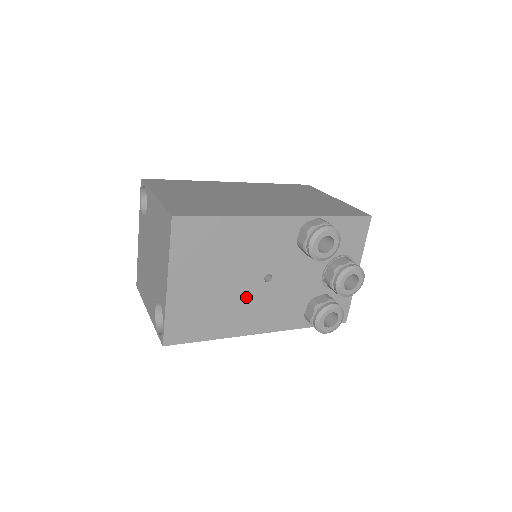
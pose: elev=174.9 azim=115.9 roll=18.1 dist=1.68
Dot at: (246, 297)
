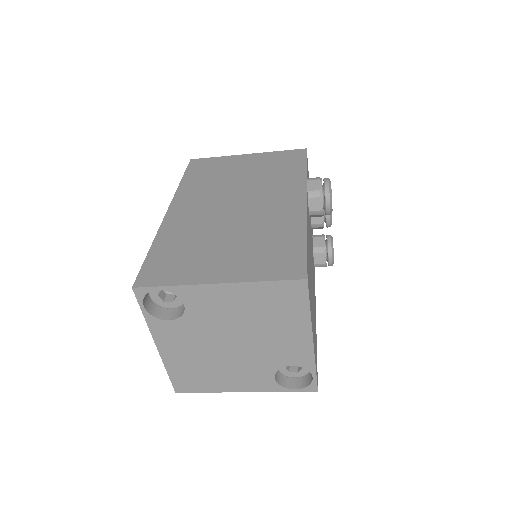
Dot at: (313, 290)
